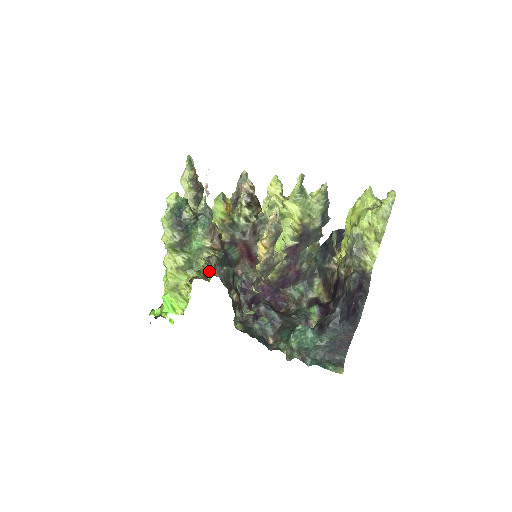
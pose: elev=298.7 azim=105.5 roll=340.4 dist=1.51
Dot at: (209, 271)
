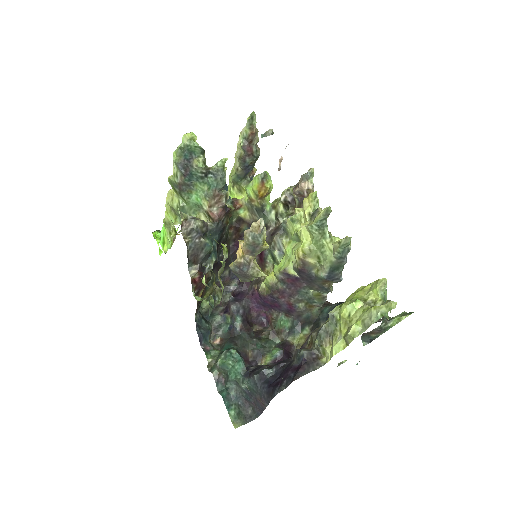
Dot at: occluded
